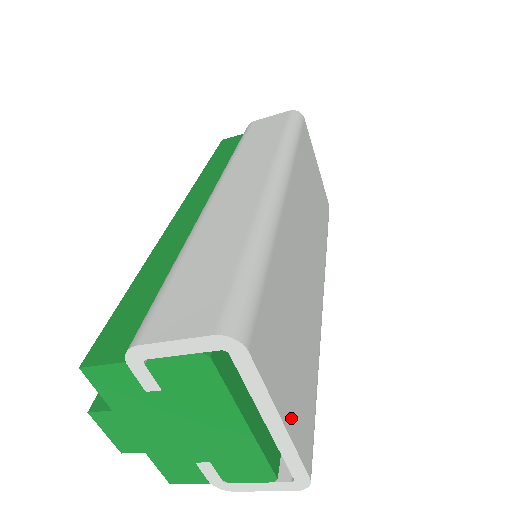
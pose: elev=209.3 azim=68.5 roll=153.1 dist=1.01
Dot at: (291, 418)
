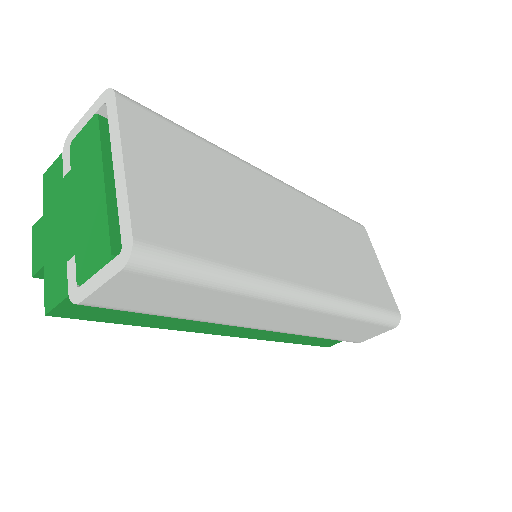
Dot at: (141, 181)
